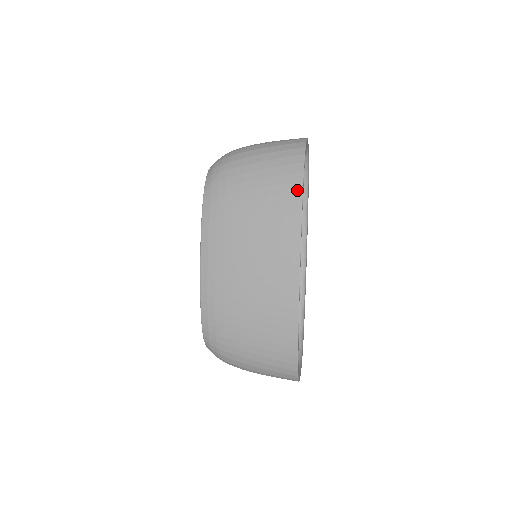
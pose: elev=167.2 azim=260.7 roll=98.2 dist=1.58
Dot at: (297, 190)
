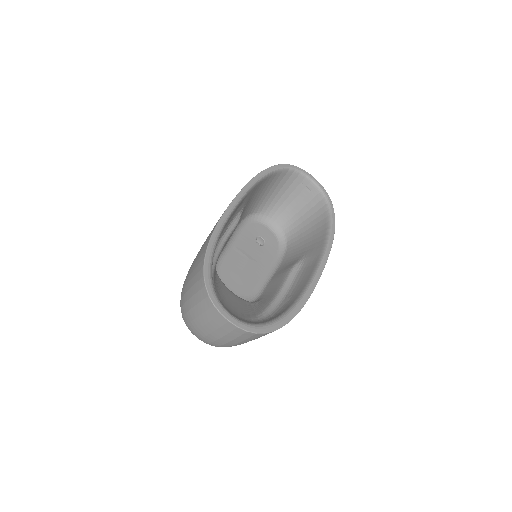
Dot at: occluded
